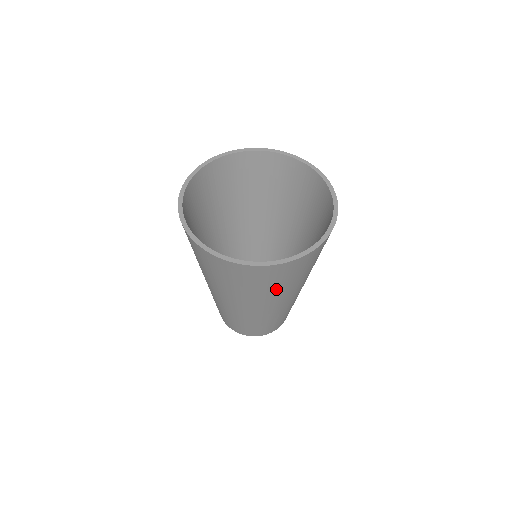
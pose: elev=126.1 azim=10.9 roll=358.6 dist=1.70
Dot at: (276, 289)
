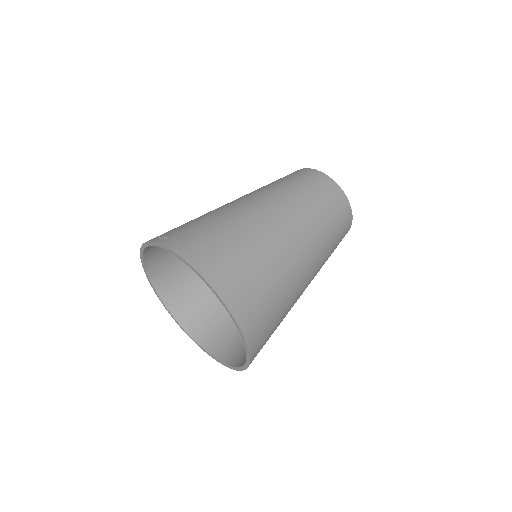
Dot at: occluded
